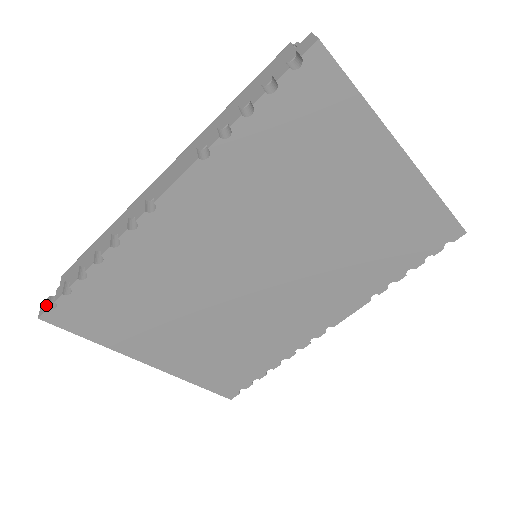
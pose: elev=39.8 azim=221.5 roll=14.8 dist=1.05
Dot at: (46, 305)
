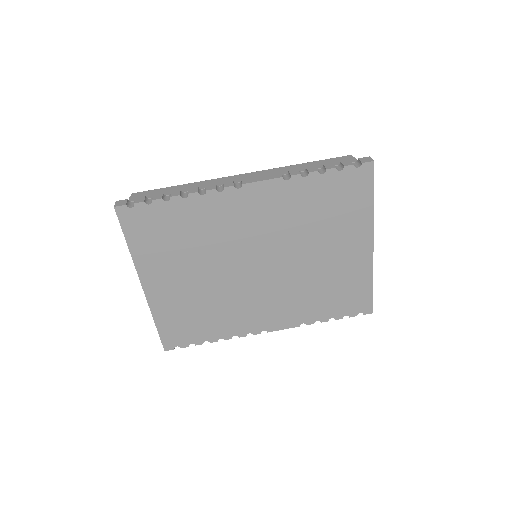
Dot at: (124, 202)
